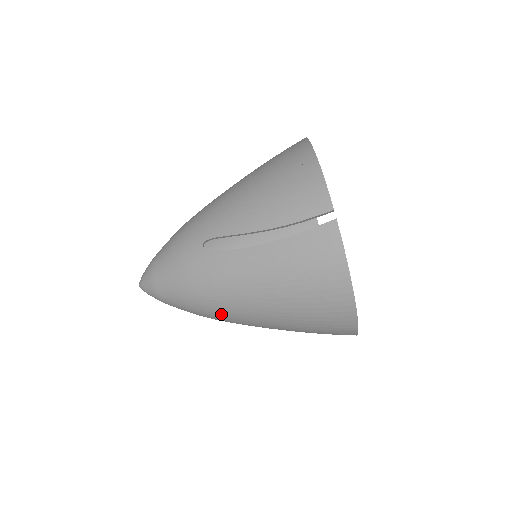
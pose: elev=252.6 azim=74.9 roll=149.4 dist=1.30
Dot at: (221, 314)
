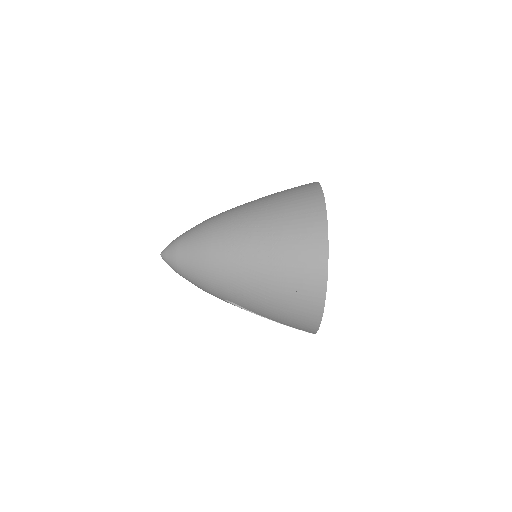
Dot at: occluded
